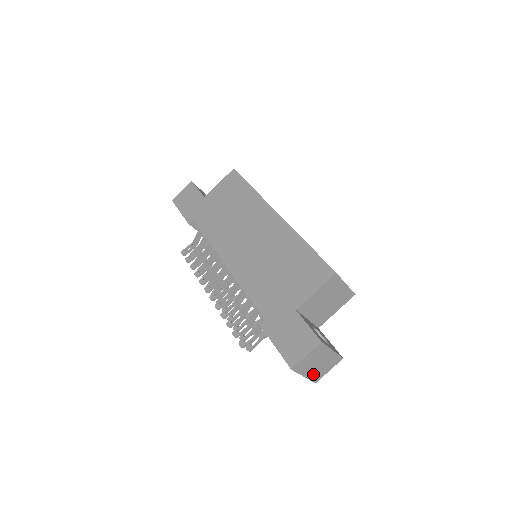
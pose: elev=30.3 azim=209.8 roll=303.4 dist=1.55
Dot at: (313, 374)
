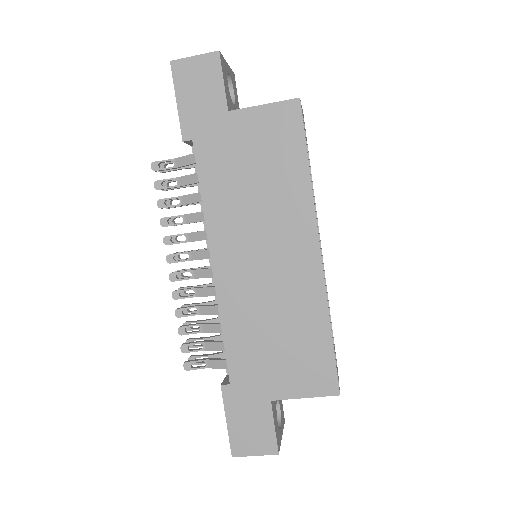
Dot at: occluded
